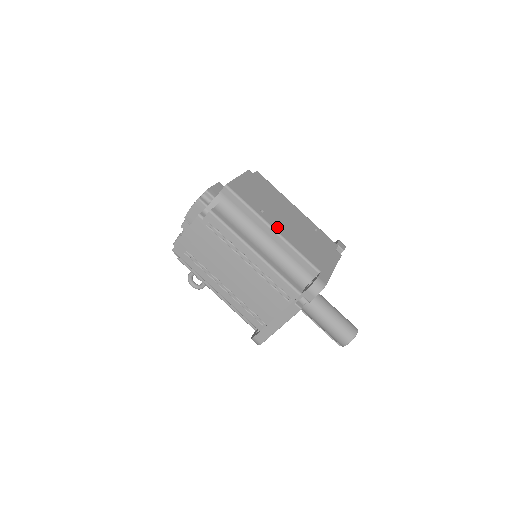
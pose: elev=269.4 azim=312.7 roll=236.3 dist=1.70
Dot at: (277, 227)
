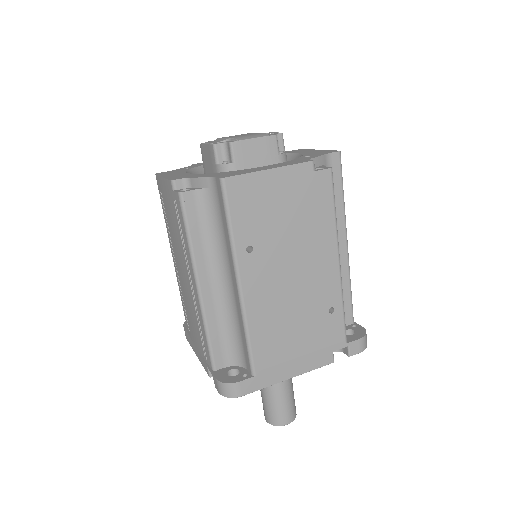
Dot at: (250, 284)
